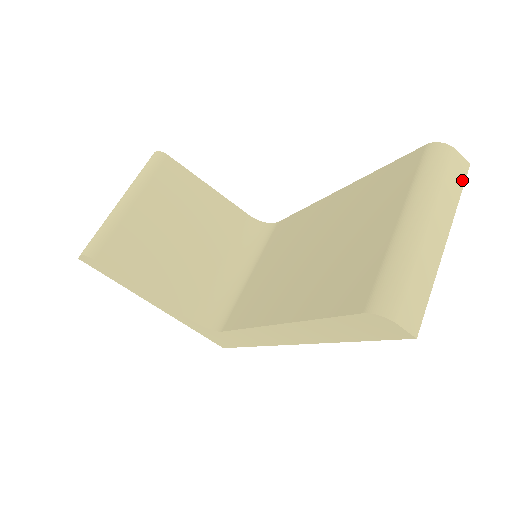
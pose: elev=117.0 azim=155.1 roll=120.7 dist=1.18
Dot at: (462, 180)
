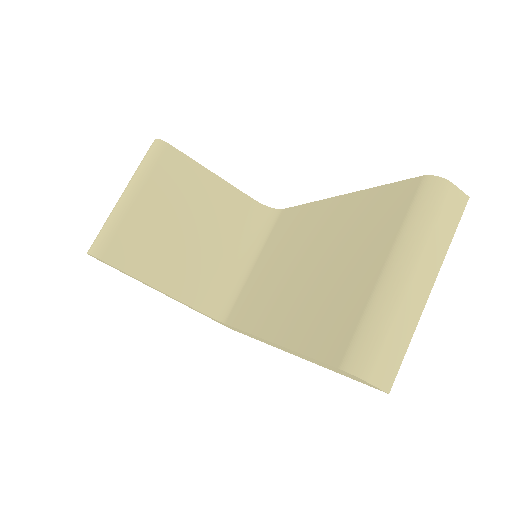
Dot at: (457, 218)
